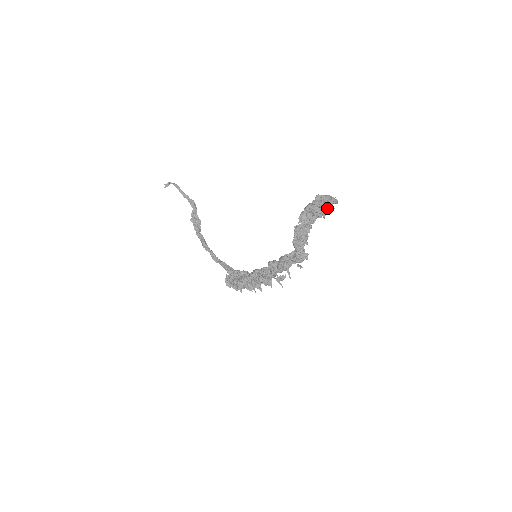
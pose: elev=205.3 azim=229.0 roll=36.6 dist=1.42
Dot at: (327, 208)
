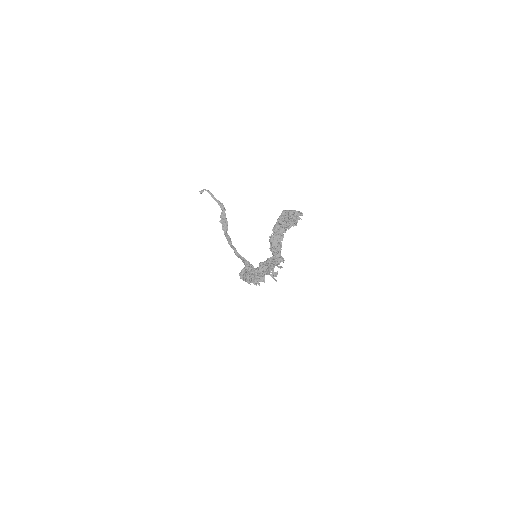
Dot at: (291, 221)
